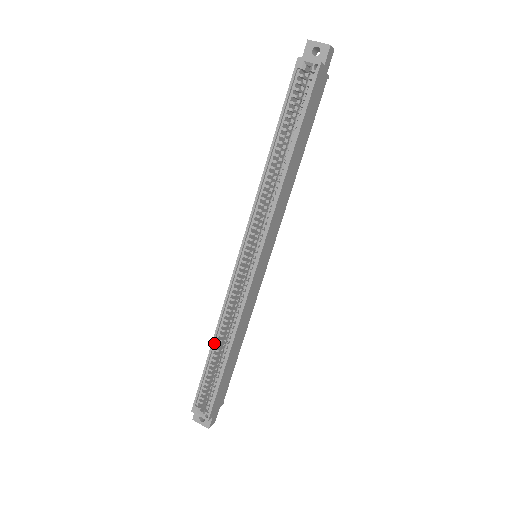
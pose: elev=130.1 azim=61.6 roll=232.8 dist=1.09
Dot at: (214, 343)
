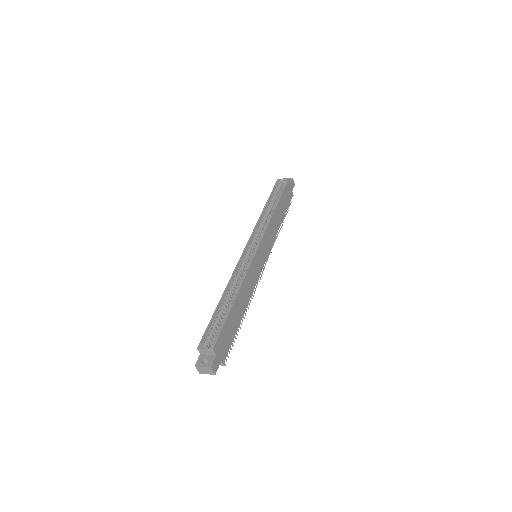
Dot at: (223, 297)
